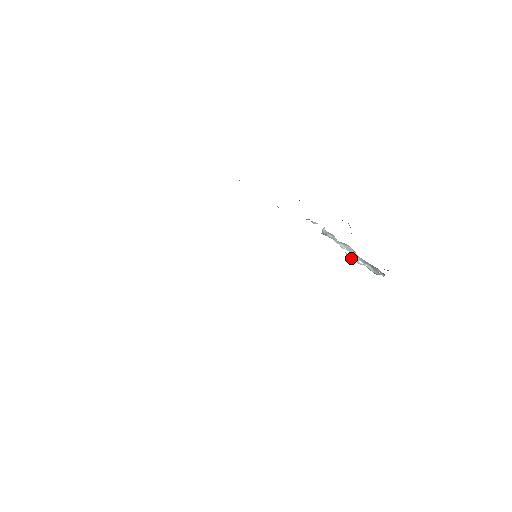
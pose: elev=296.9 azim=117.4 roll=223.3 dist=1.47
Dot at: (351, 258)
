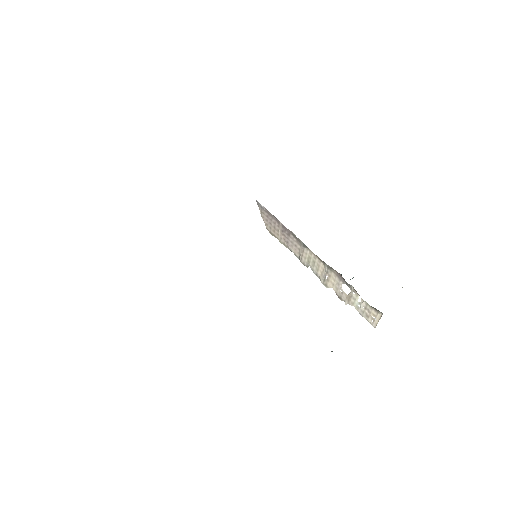
Dot at: occluded
